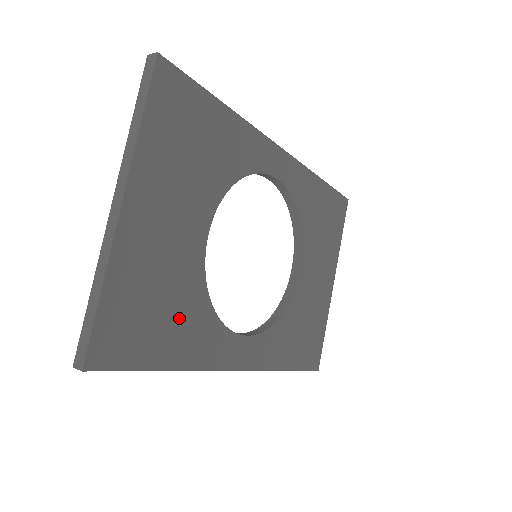
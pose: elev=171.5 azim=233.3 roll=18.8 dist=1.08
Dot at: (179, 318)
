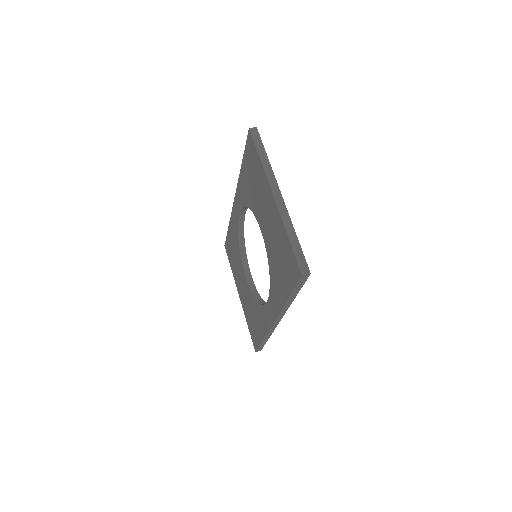
Dot at: occluded
